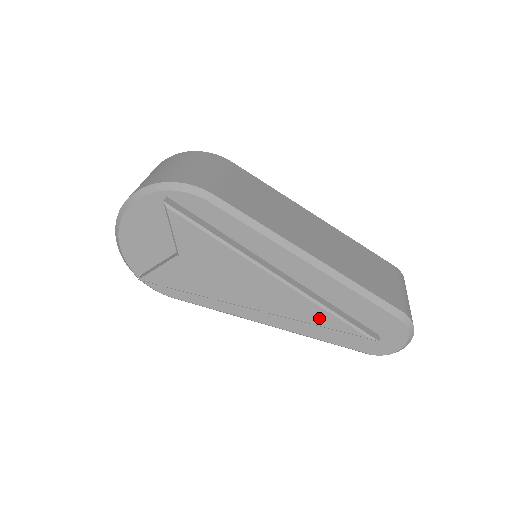
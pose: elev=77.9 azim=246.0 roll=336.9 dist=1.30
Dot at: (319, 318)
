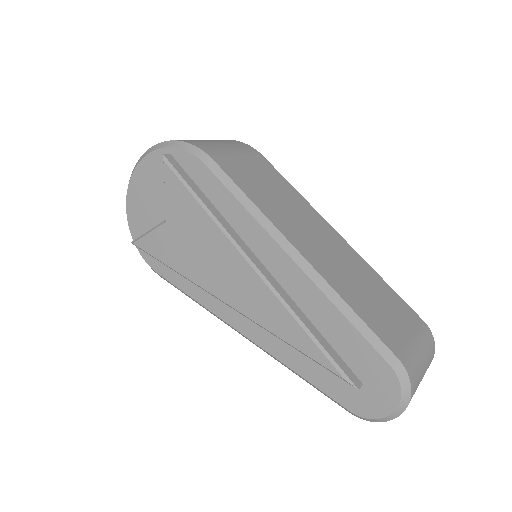
Dot at: (290, 332)
